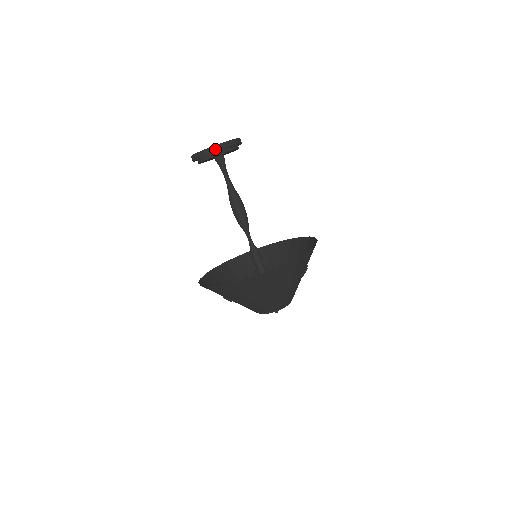
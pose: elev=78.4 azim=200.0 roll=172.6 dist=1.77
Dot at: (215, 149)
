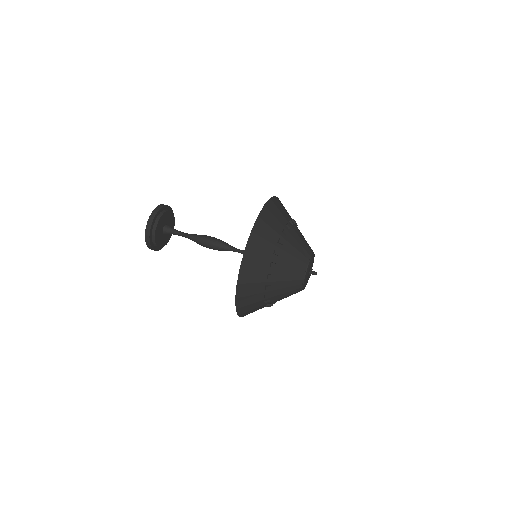
Dot at: (151, 220)
